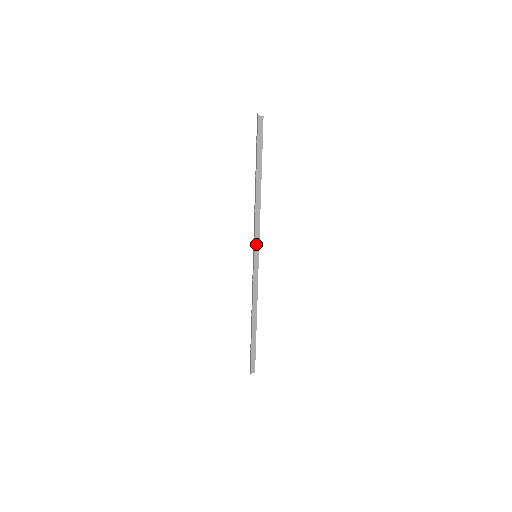
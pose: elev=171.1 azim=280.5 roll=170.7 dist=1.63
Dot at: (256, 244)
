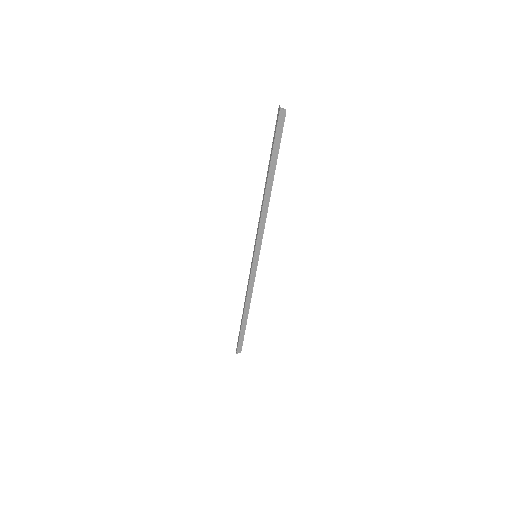
Dot at: (257, 246)
